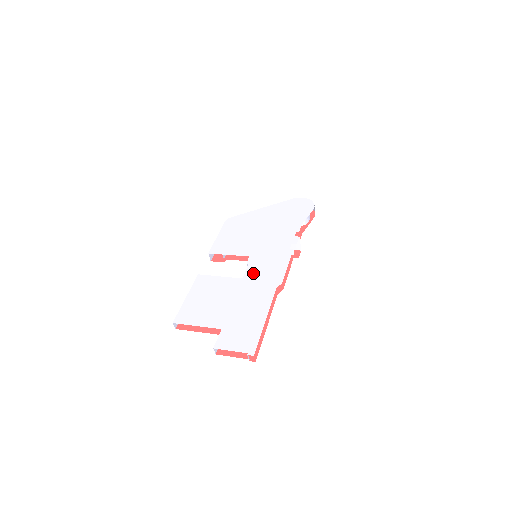
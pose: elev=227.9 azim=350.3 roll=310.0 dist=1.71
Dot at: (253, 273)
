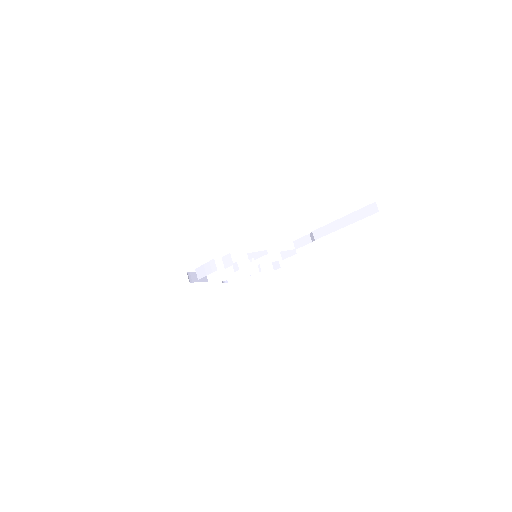
Dot at: occluded
